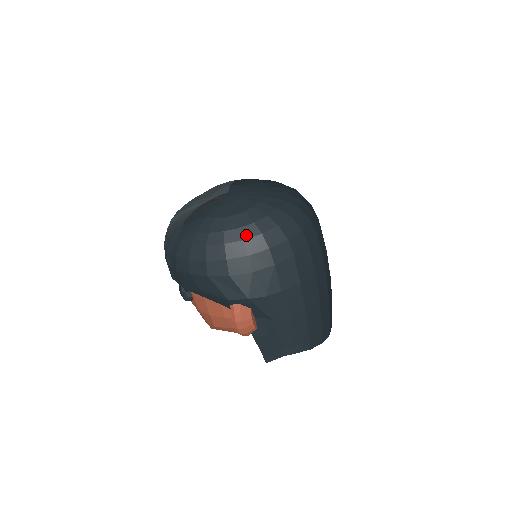
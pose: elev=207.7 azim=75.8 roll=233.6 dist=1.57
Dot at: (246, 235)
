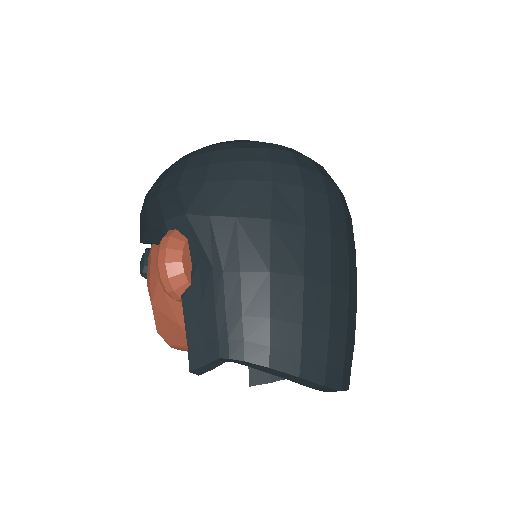
Dot at: (219, 148)
